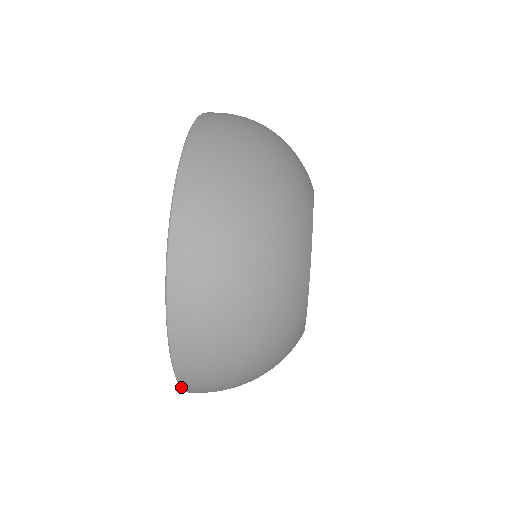
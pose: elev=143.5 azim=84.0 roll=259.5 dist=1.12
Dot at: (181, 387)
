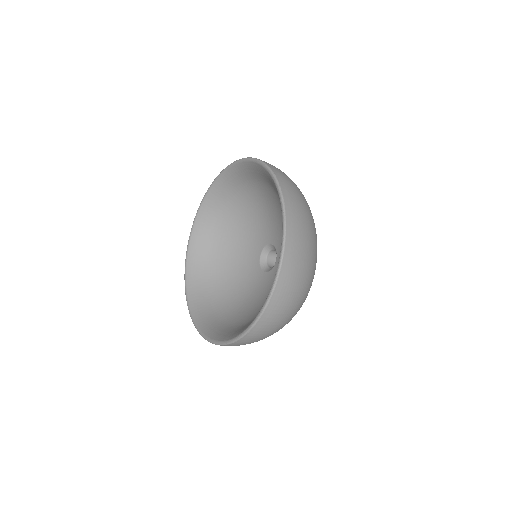
Dot at: (274, 173)
